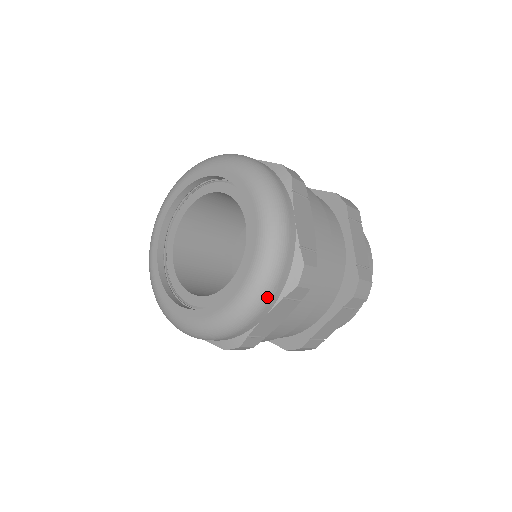
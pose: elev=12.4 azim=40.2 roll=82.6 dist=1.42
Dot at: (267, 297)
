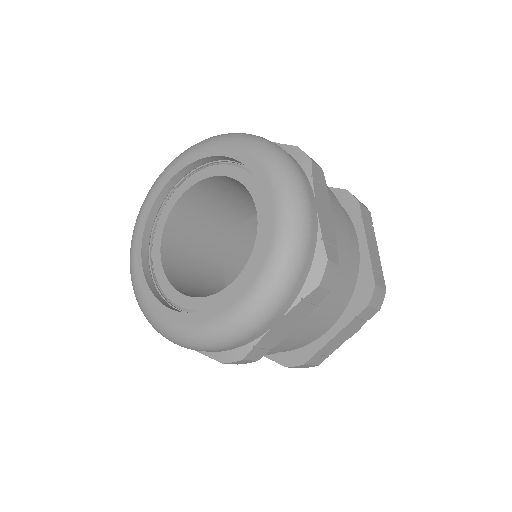
Dot at: (299, 176)
